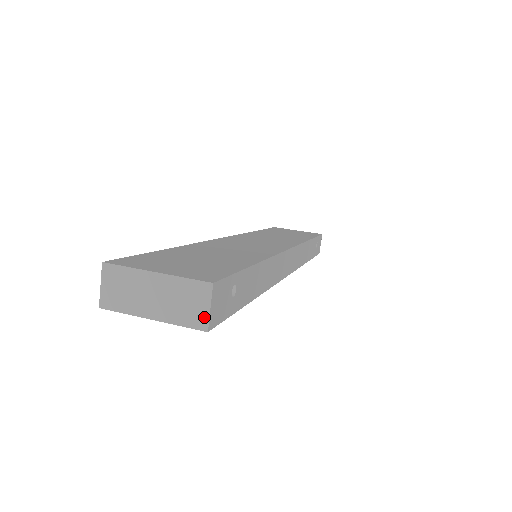
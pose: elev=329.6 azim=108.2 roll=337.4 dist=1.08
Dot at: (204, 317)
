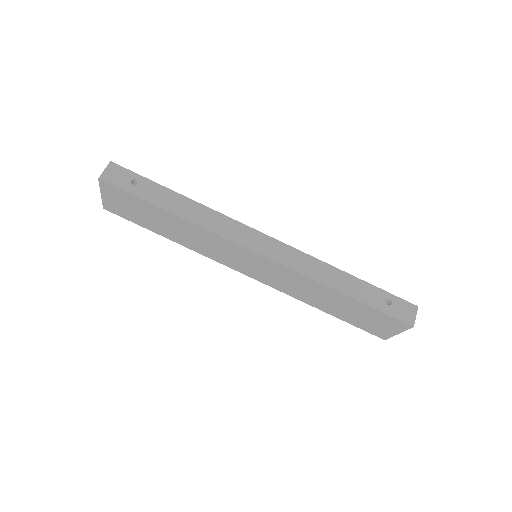
Dot at: (102, 175)
